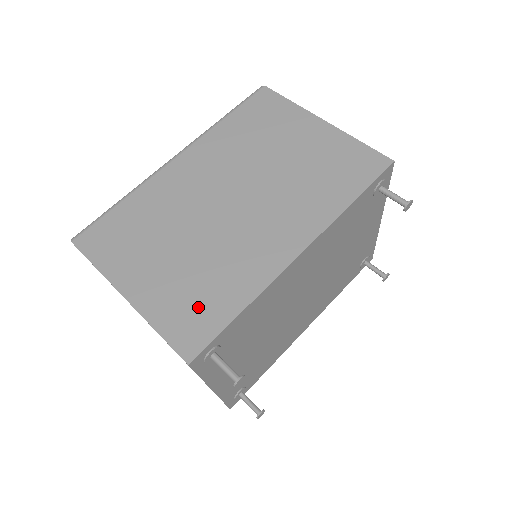
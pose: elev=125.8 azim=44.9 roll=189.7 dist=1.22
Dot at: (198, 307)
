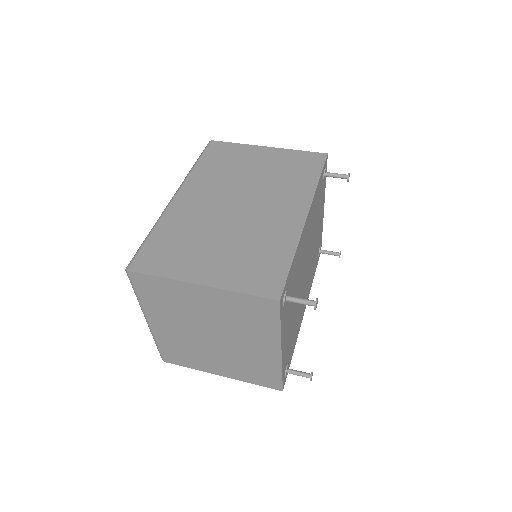
Dot at: (261, 268)
